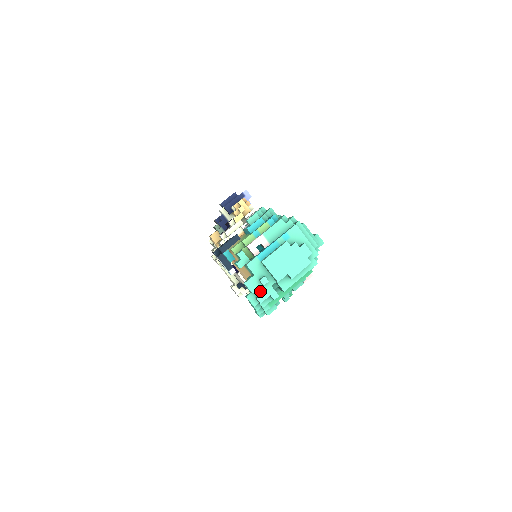
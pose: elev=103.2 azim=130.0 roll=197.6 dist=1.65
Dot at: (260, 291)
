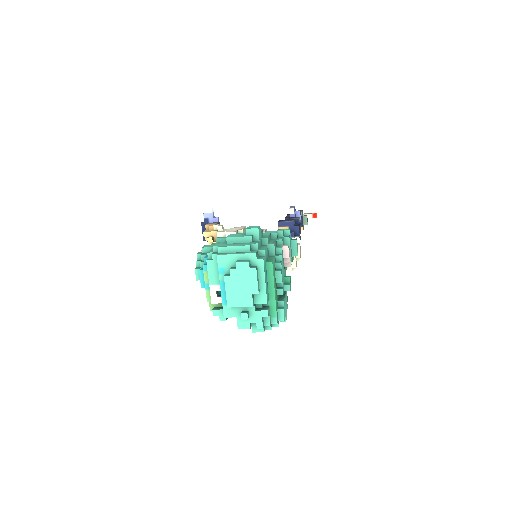
Dot at: (253, 322)
